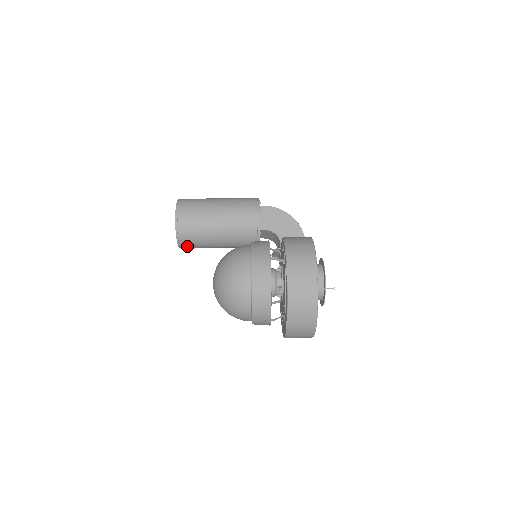
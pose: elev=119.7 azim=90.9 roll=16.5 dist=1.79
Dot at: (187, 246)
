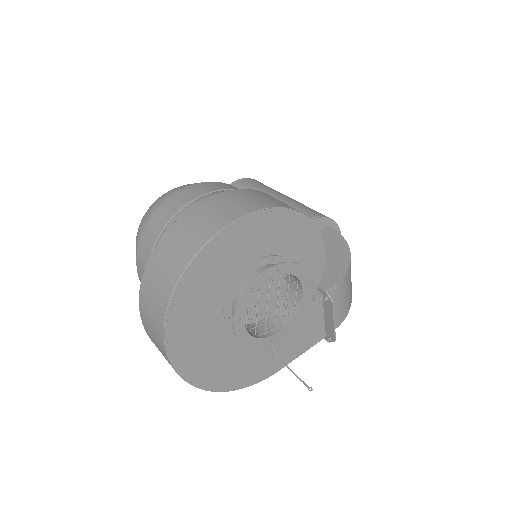
Dot at: occluded
